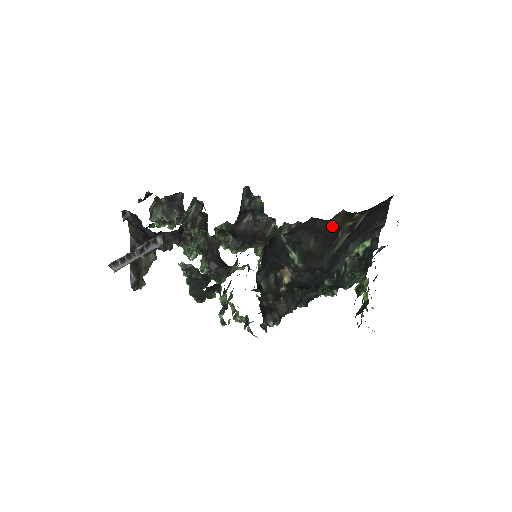
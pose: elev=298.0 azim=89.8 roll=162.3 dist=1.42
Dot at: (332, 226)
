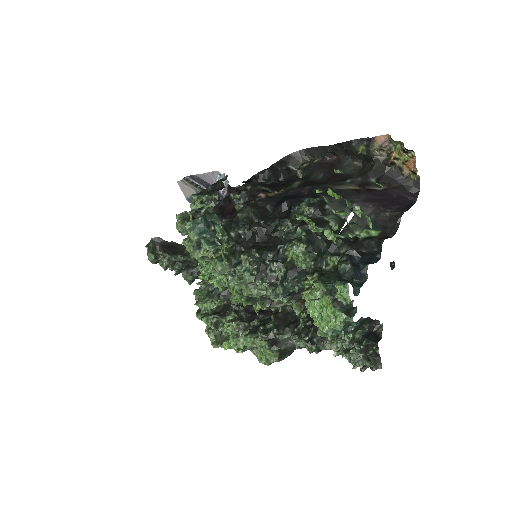
Dot at: (345, 173)
